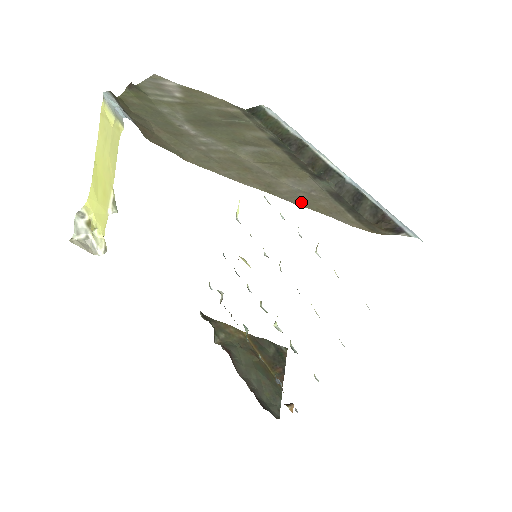
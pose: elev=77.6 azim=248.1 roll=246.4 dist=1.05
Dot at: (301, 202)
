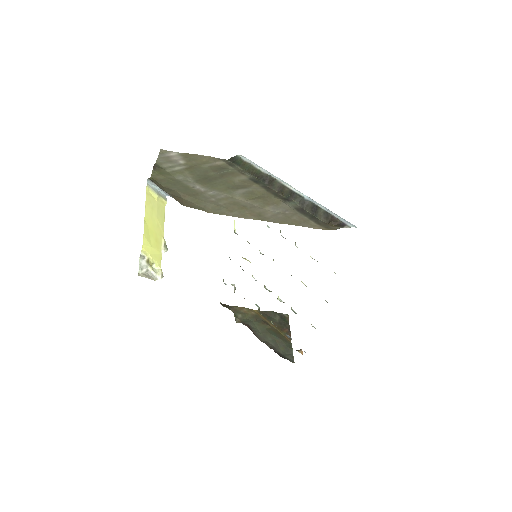
Dot at: (281, 221)
